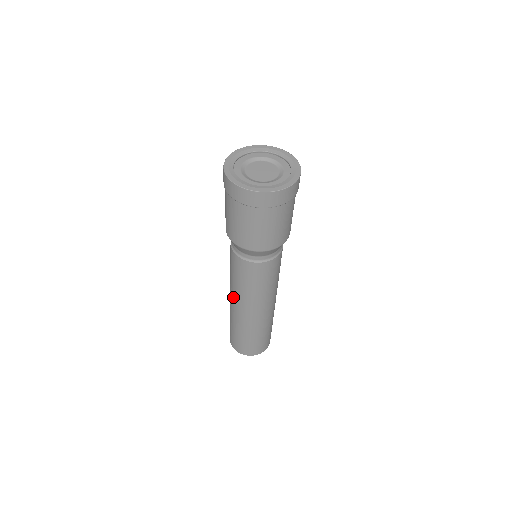
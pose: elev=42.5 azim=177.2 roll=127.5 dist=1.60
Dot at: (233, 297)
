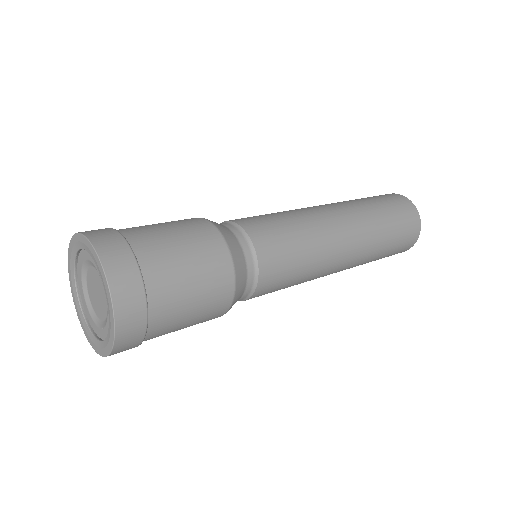
Dot at: occluded
